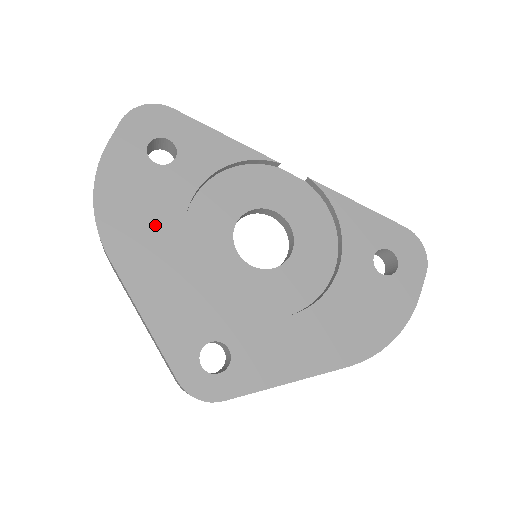
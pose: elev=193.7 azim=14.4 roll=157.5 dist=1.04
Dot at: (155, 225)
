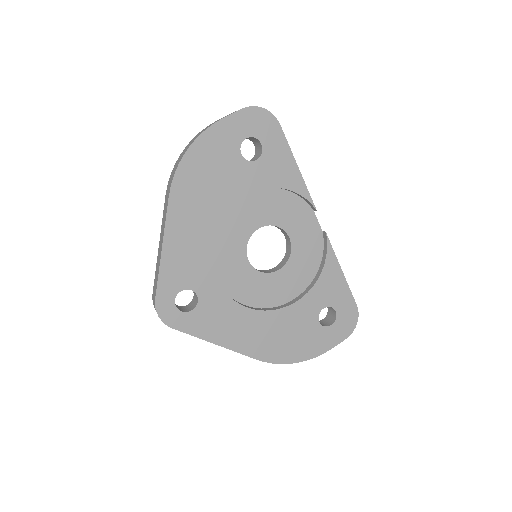
Dot at: (211, 195)
